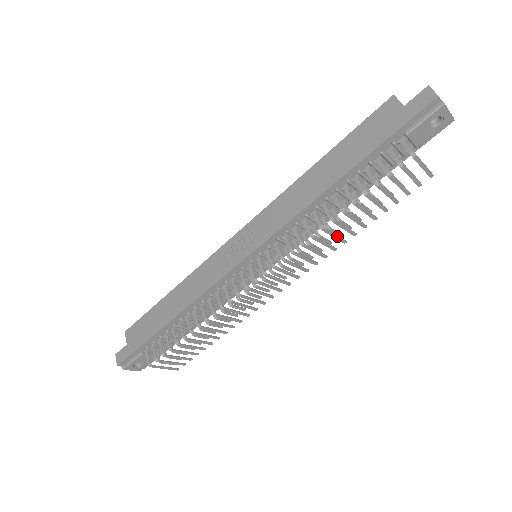
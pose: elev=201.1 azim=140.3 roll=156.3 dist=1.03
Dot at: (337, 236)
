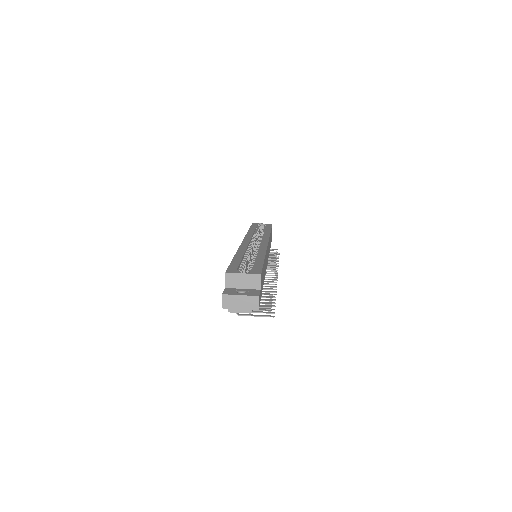
Dot at: occluded
